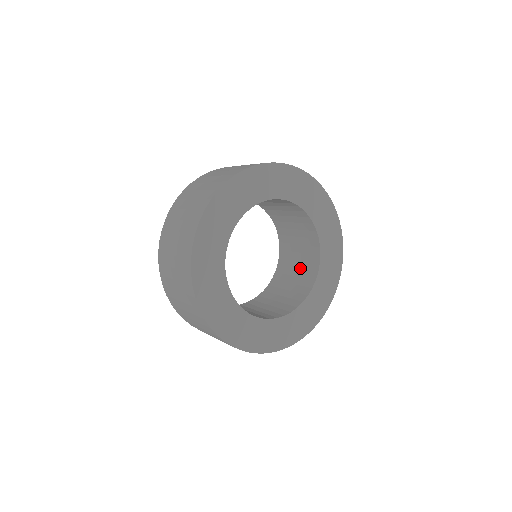
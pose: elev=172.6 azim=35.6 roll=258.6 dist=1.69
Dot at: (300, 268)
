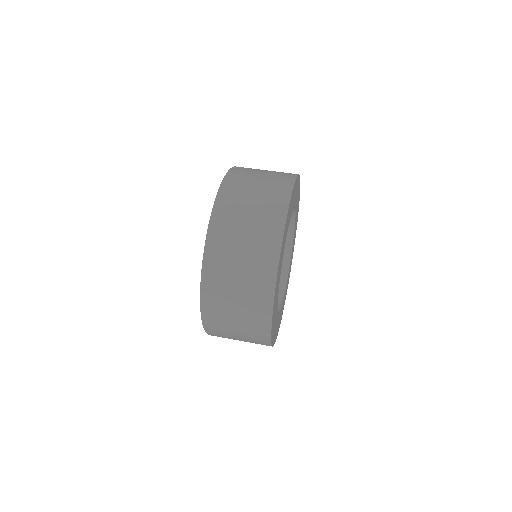
Dot at: occluded
